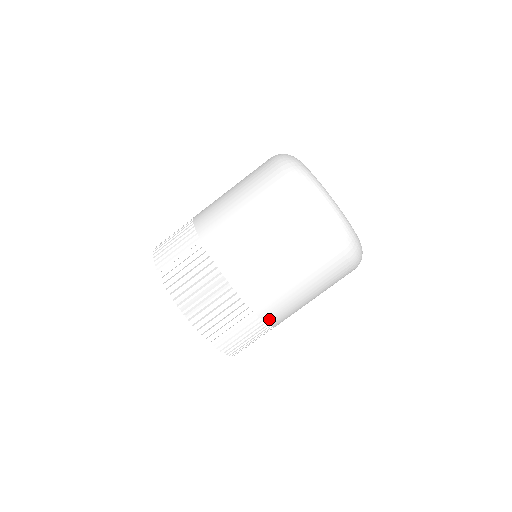
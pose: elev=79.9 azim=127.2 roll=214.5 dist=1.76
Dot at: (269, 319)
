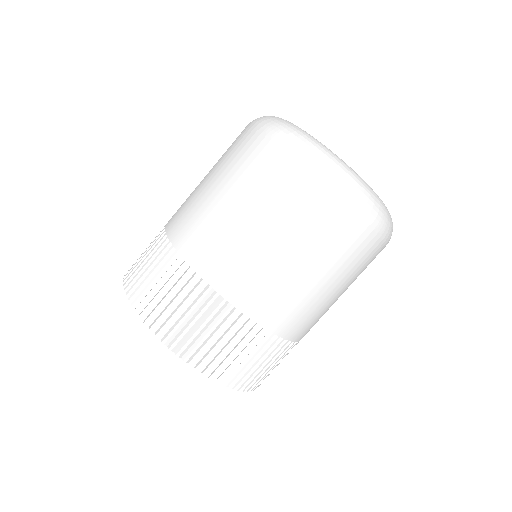
Dot at: (244, 305)
